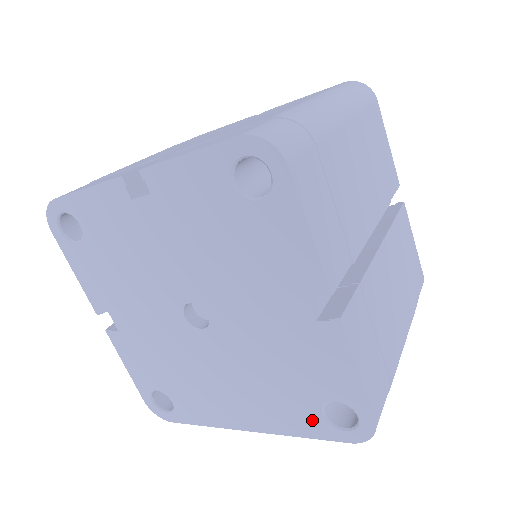
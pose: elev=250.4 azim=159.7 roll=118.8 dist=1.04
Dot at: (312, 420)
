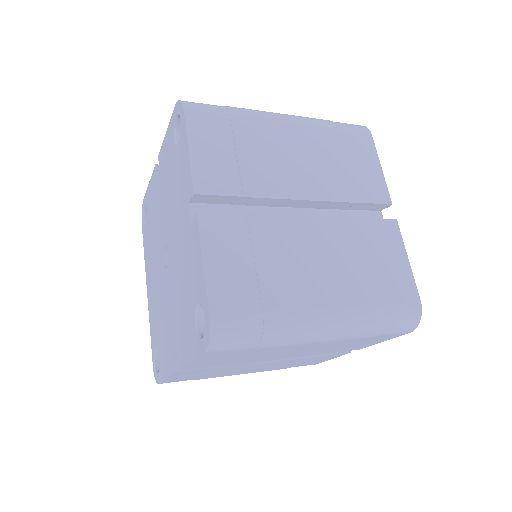
Dot at: (154, 340)
